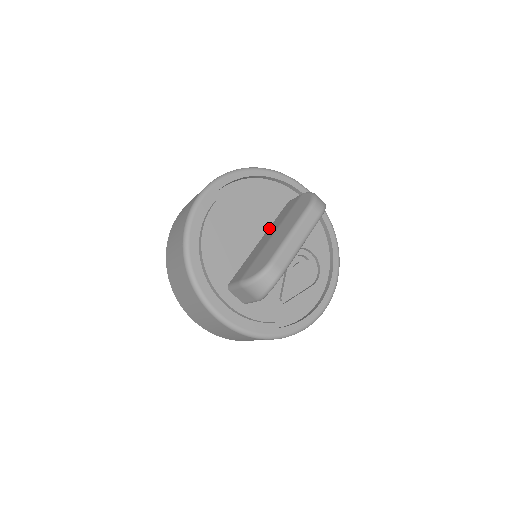
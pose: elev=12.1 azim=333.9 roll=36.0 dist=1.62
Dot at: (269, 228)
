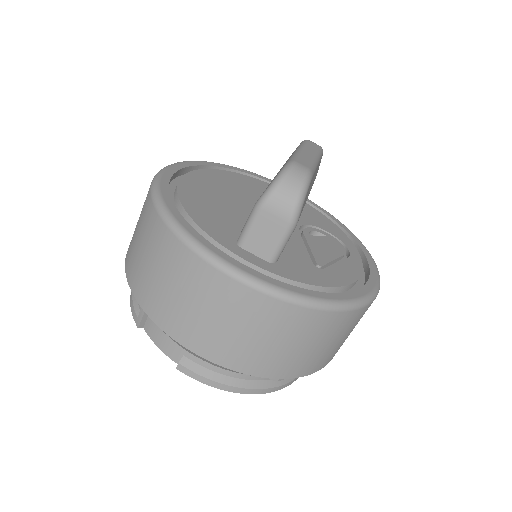
Dot at: occluded
